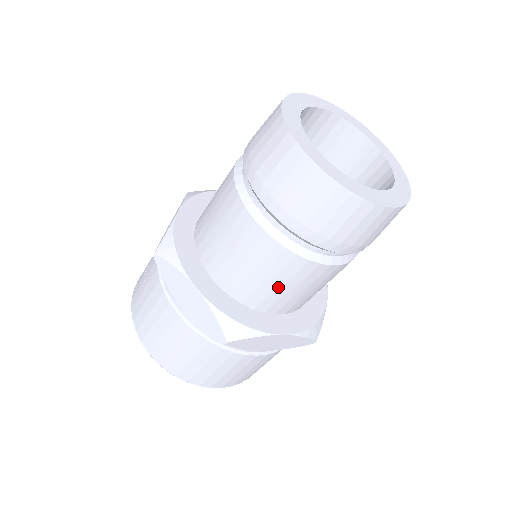
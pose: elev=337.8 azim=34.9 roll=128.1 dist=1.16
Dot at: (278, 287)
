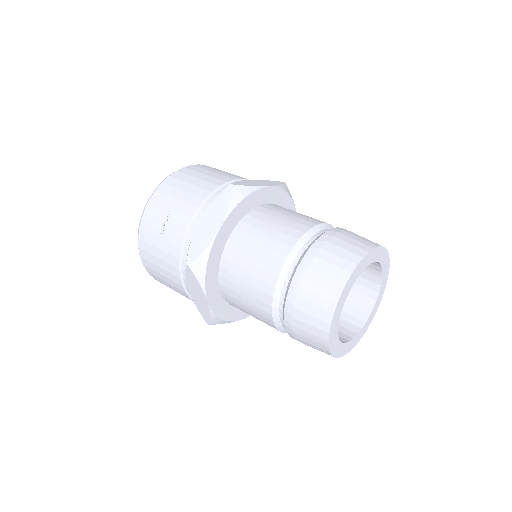
Dot at: occluded
